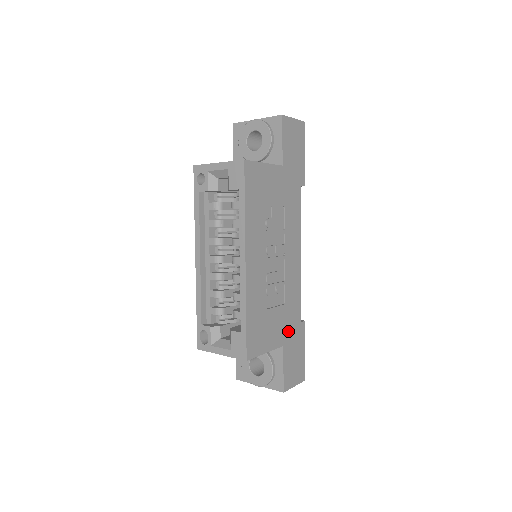
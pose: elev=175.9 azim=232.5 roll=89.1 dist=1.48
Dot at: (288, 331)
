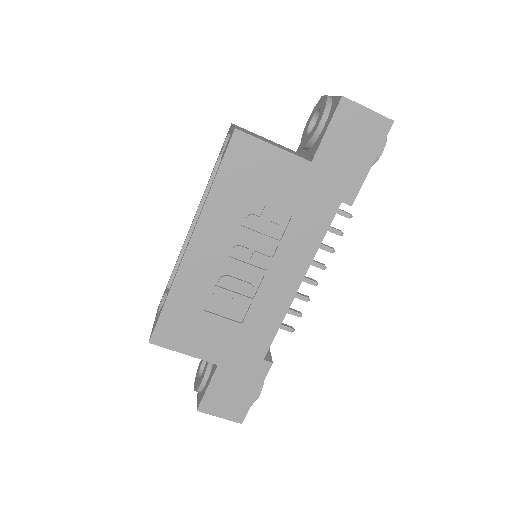
Dot at: (234, 355)
